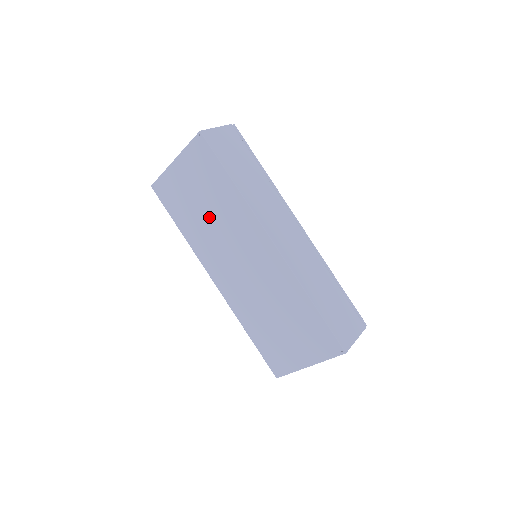
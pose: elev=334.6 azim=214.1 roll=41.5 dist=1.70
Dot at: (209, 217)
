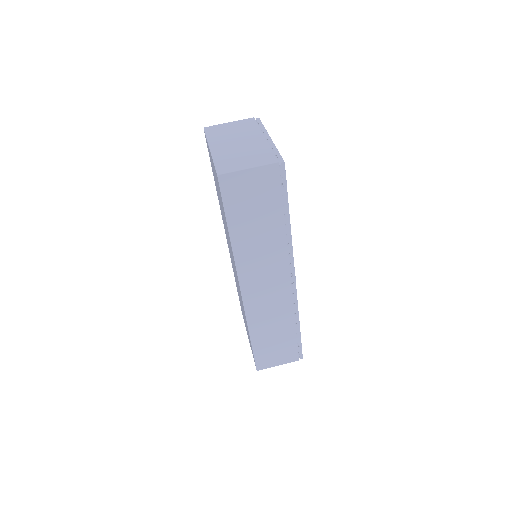
Dot at: occluded
